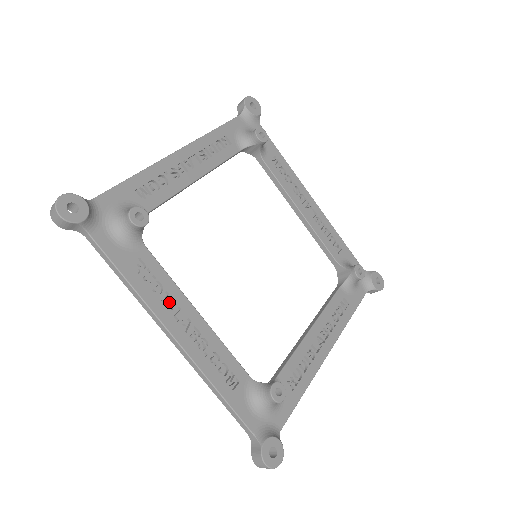
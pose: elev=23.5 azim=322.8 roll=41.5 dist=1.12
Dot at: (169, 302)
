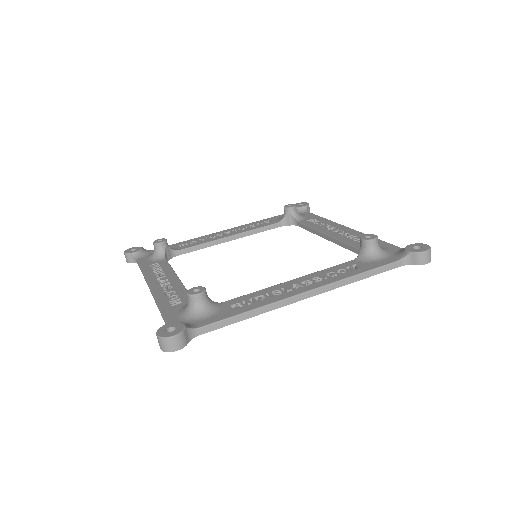
Dot at: occluded
